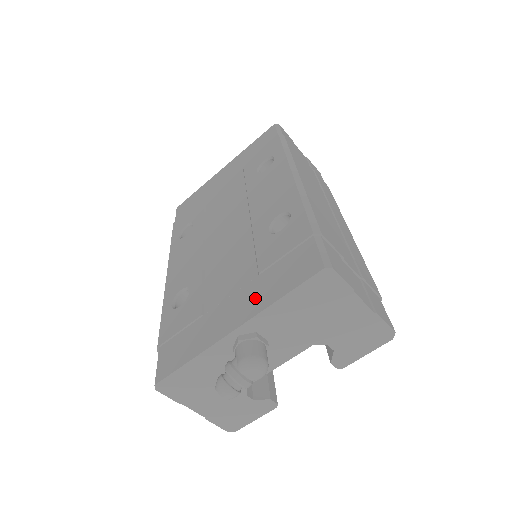
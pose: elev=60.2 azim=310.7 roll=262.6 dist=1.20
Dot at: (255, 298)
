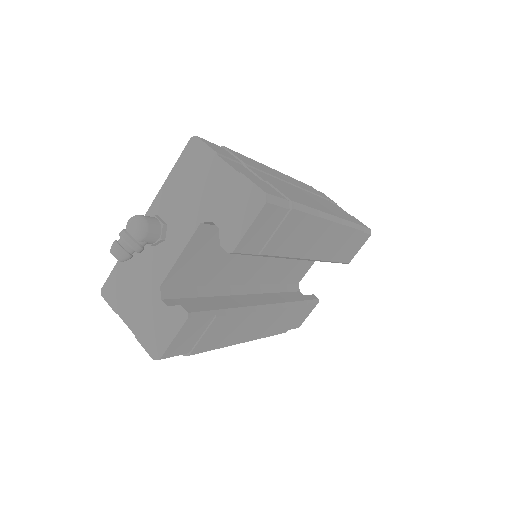
Dot at: occluded
